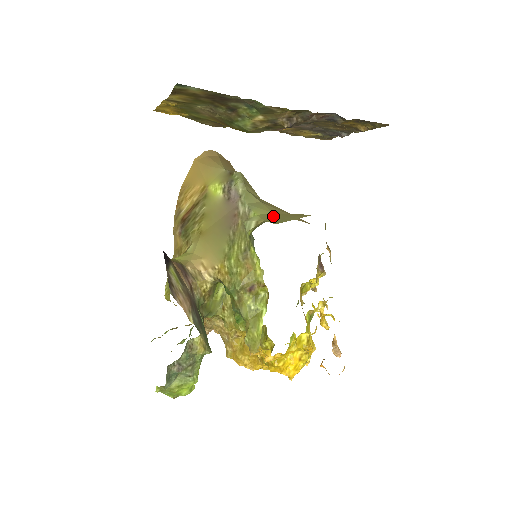
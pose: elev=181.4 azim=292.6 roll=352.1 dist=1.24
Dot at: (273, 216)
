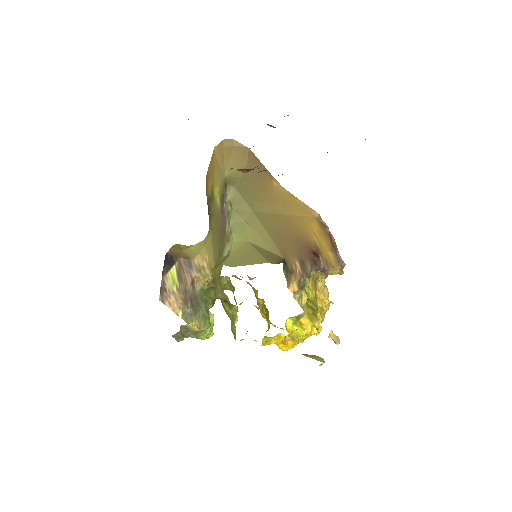
Dot at: (242, 249)
